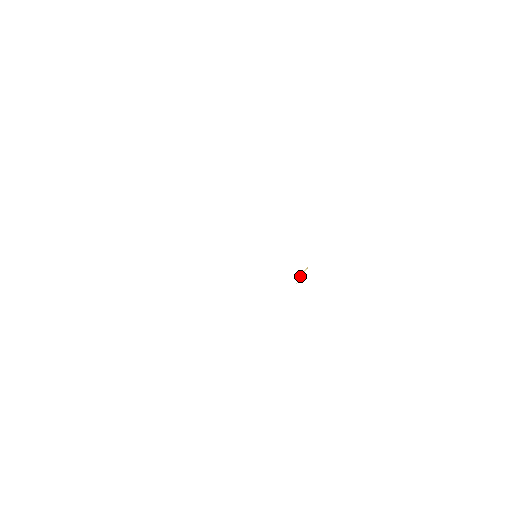
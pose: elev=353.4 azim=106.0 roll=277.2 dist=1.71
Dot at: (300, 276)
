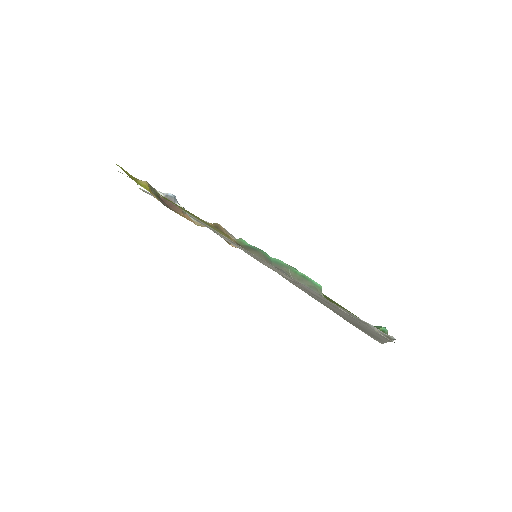
Dot at: occluded
